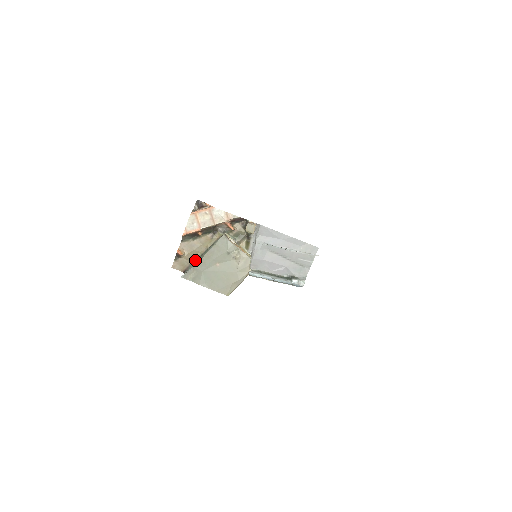
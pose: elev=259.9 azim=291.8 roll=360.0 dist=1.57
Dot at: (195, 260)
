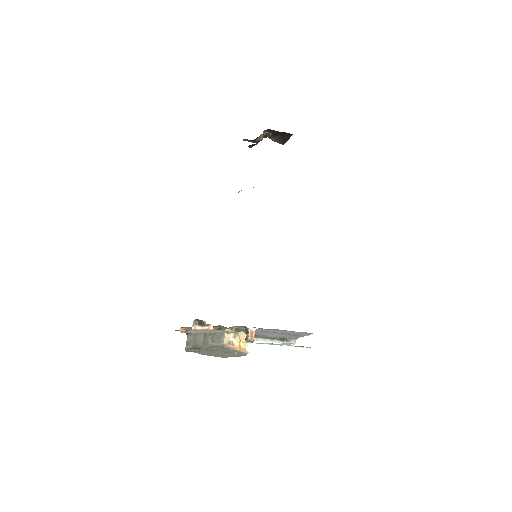
Dot at: occluded
